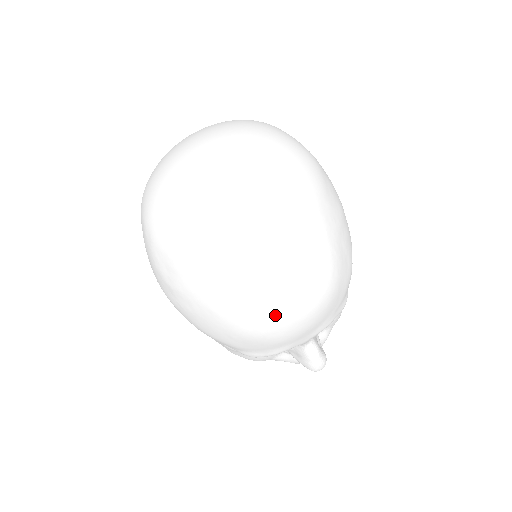
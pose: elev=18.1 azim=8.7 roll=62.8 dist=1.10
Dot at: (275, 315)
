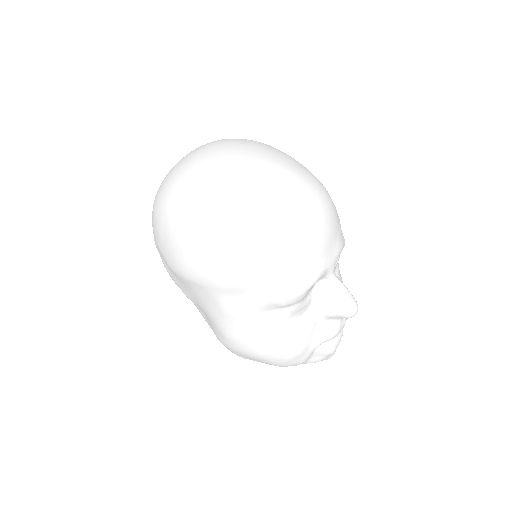
Dot at: (302, 212)
